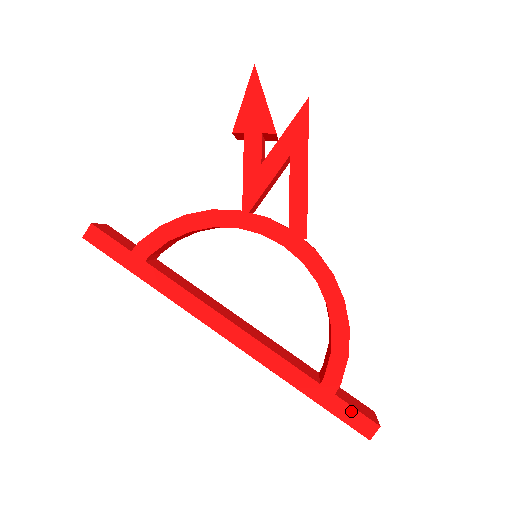
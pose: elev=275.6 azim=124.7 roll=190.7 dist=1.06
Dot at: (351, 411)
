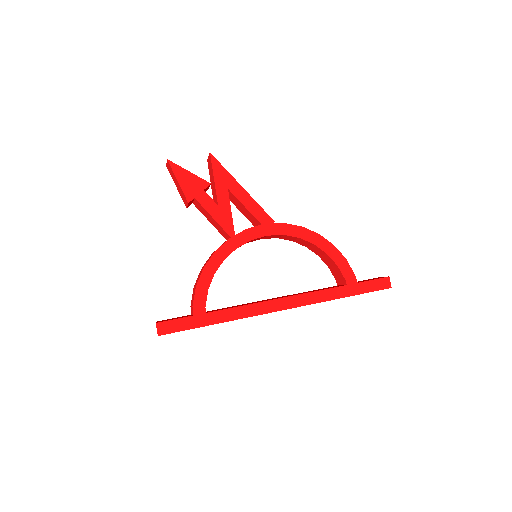
Dot at: (371, 283)
